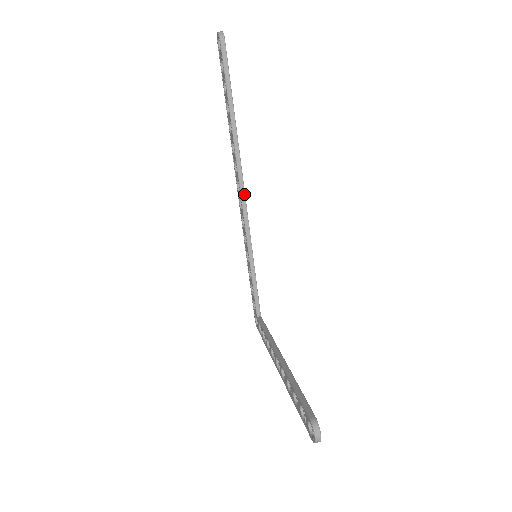
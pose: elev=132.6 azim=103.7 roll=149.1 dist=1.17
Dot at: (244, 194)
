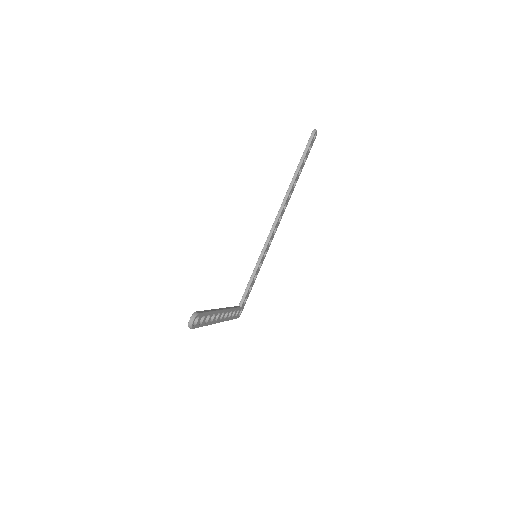
Dot at: (276, 222)
